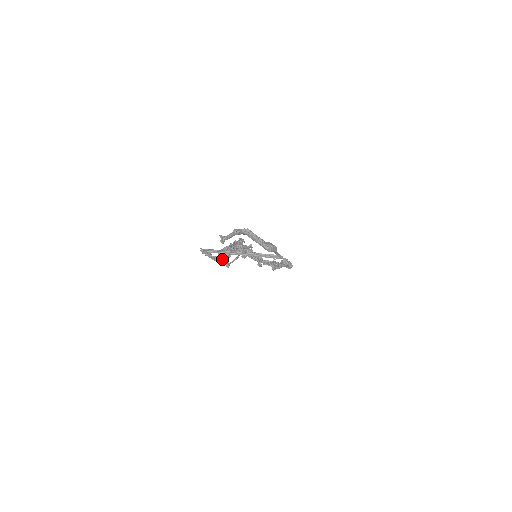
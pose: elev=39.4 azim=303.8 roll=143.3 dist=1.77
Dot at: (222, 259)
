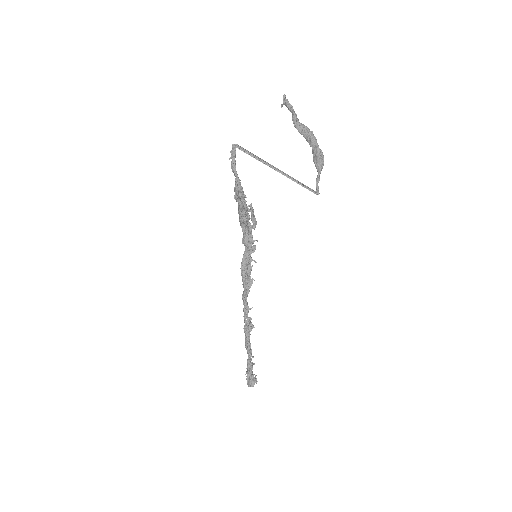
Dot at: (240, 185)
